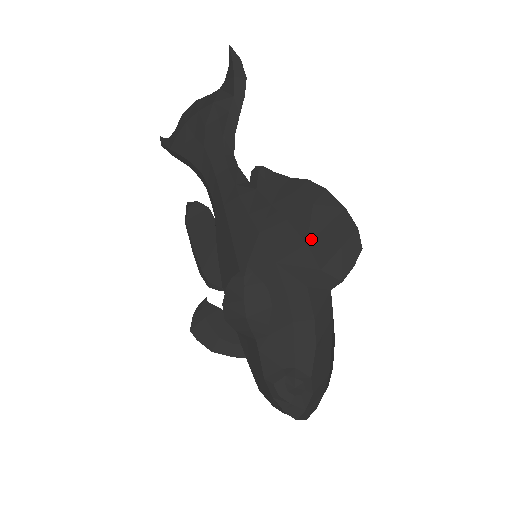
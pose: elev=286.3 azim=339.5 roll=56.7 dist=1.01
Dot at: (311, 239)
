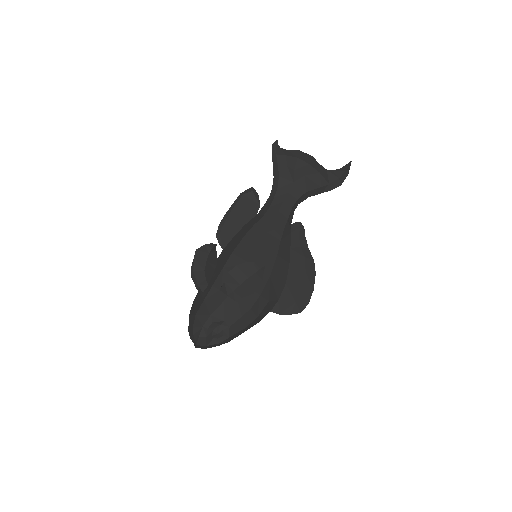
Dot at: (289, 284)
